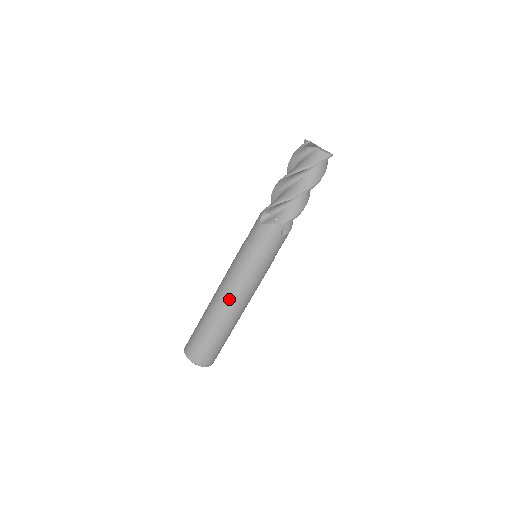
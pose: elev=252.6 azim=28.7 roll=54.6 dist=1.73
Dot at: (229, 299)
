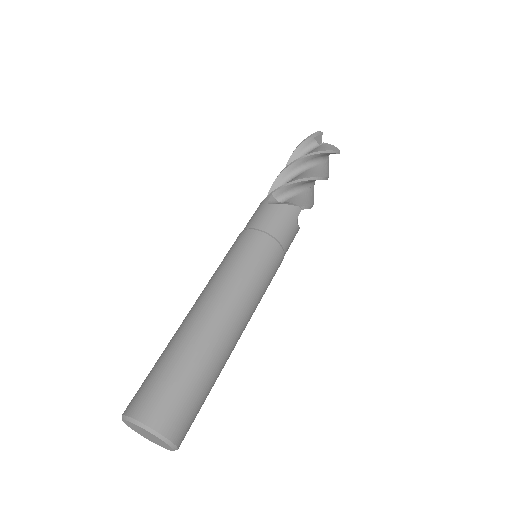
Dot at: occluded
